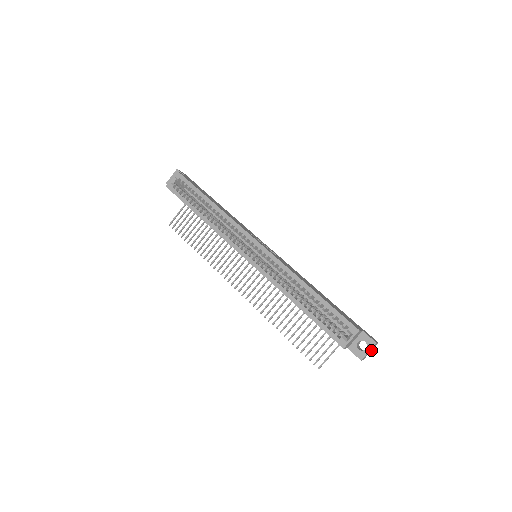
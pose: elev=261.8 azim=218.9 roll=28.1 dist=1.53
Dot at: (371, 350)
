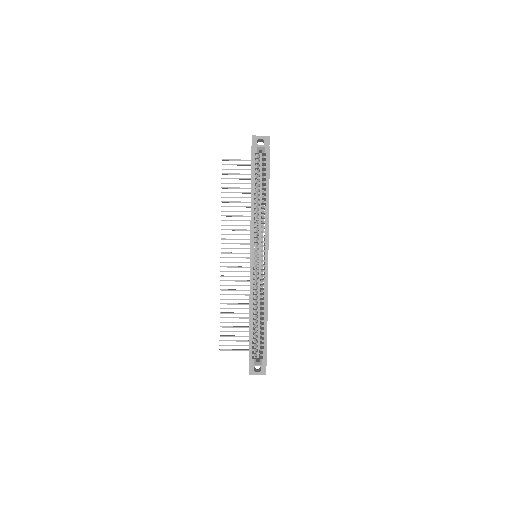
Dot at: occluded
